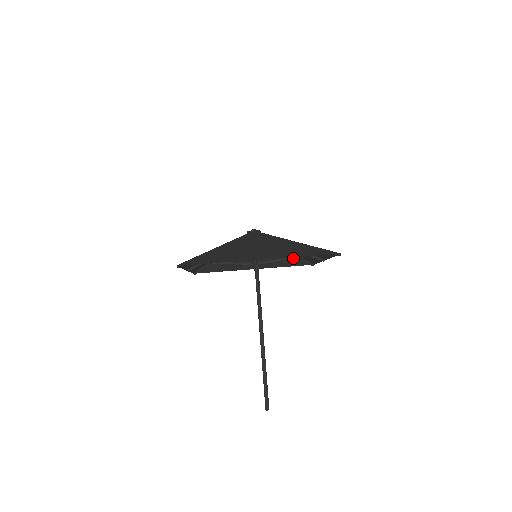
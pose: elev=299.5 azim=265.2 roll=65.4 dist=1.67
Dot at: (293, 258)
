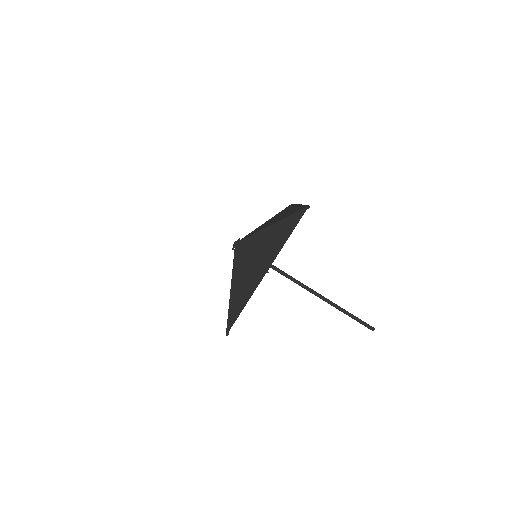
Dot at: occluded
